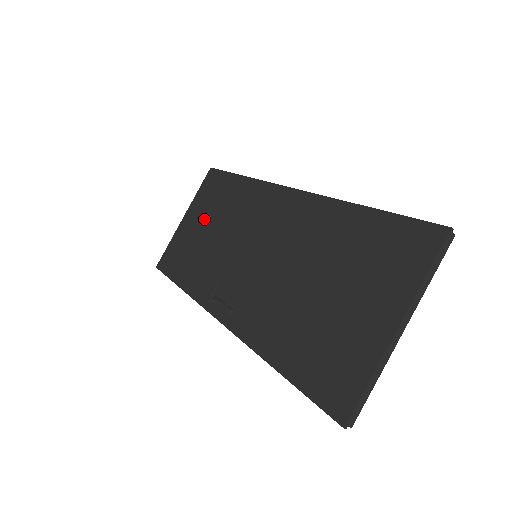
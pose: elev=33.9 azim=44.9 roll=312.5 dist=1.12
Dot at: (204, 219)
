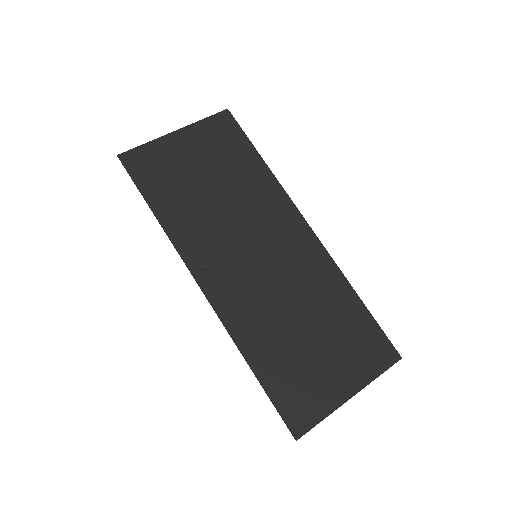
Dot at: (206, 163)
